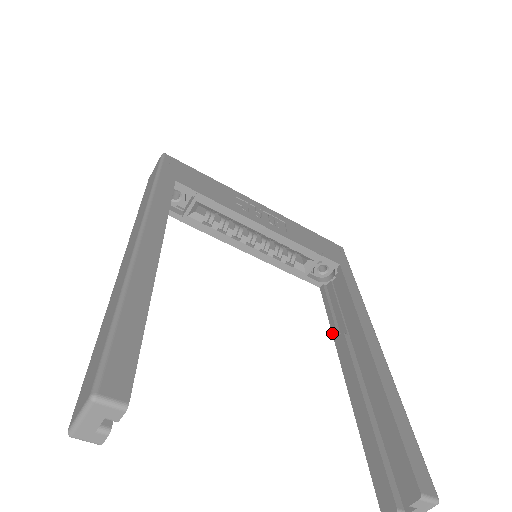
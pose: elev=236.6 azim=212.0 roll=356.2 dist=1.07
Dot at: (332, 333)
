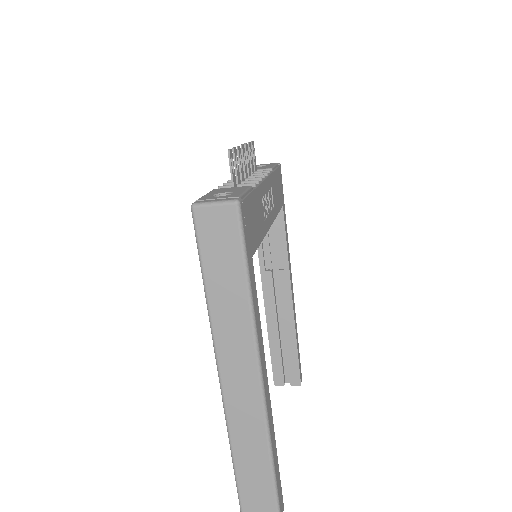
Dot at: (260, 264)
